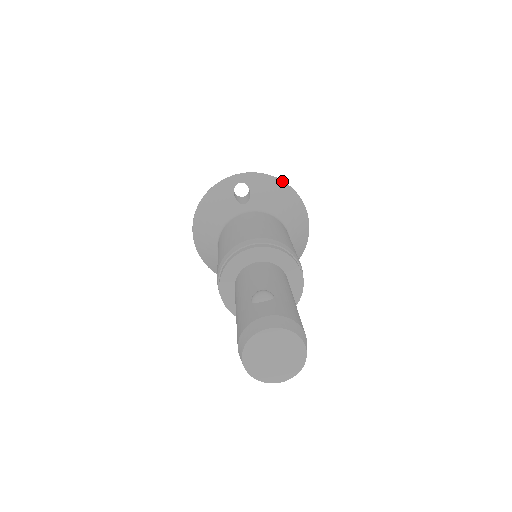
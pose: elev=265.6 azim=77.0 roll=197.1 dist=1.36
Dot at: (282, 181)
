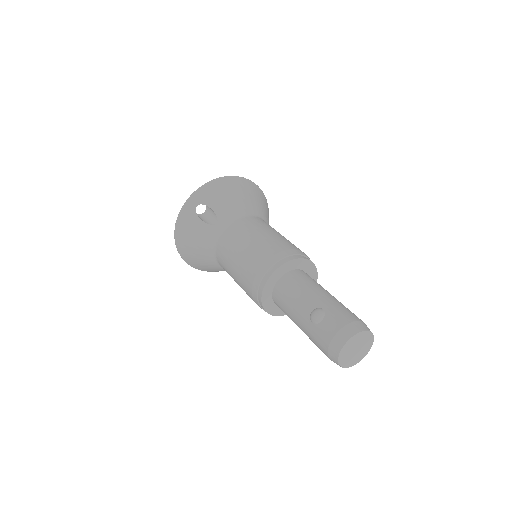
Dot at: (223, 178)
